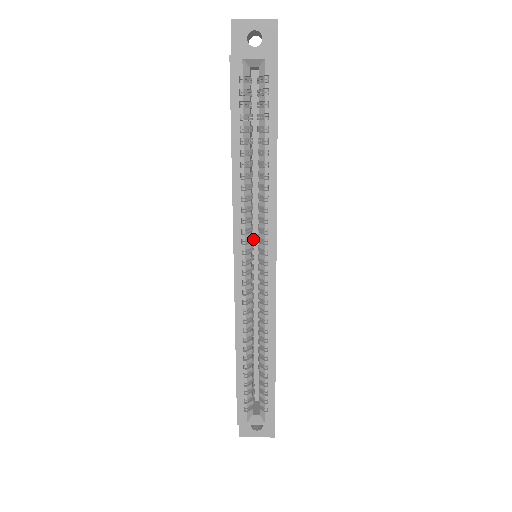
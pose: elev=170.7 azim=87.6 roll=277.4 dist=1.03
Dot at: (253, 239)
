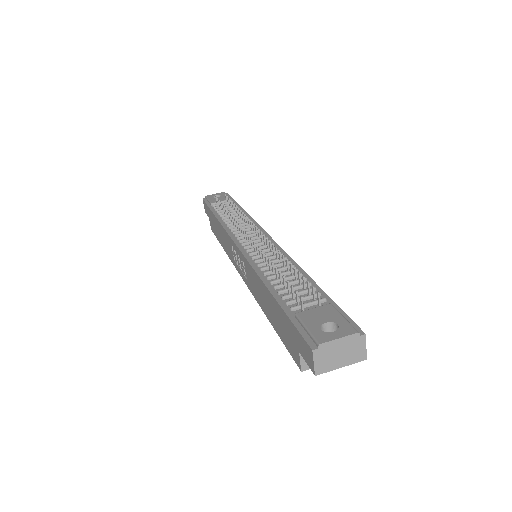
Dot at: occluded
